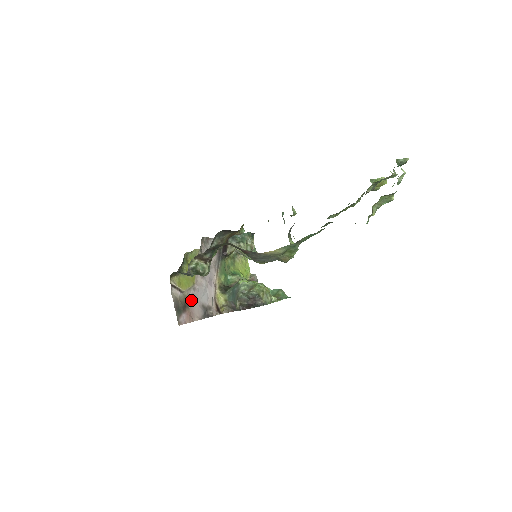
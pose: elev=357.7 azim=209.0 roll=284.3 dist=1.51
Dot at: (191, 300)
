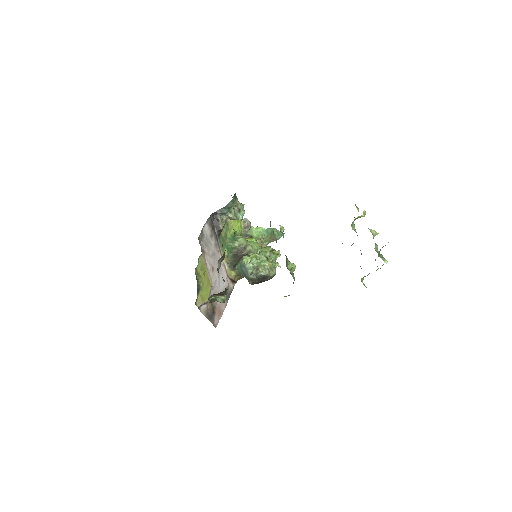
Dot at: occluded
